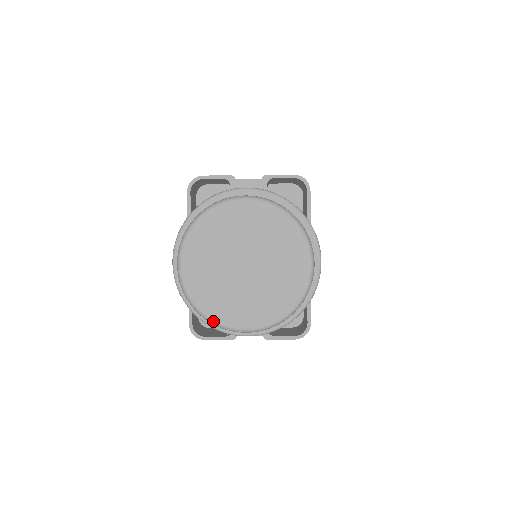
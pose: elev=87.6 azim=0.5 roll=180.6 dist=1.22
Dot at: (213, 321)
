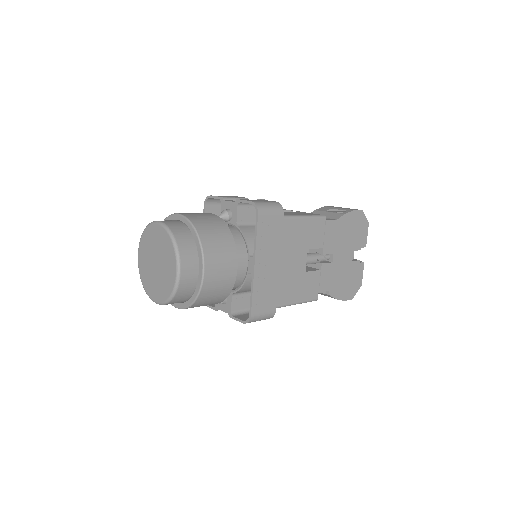
Dot at: (146, 292)
